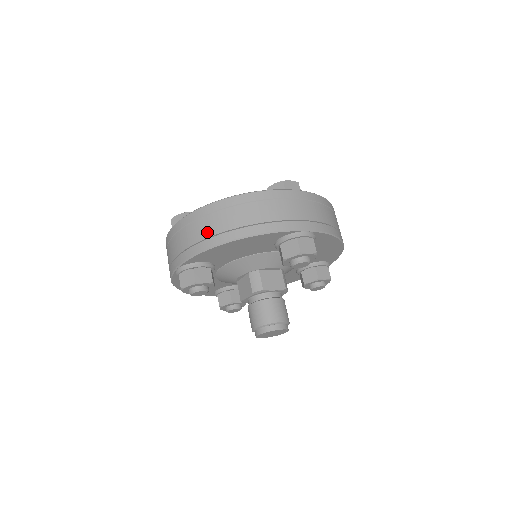
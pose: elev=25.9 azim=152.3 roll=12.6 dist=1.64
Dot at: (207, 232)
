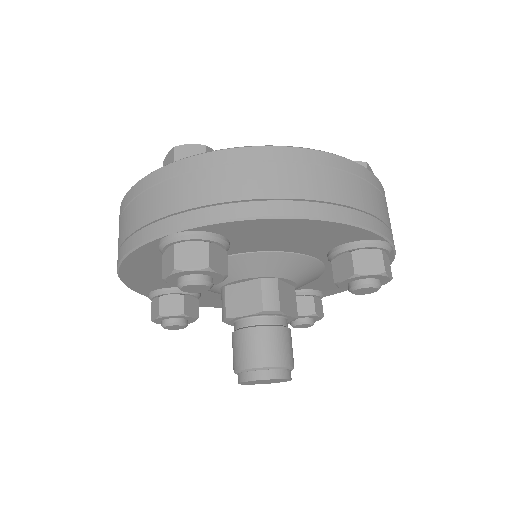
Dot at: (268, 189)
